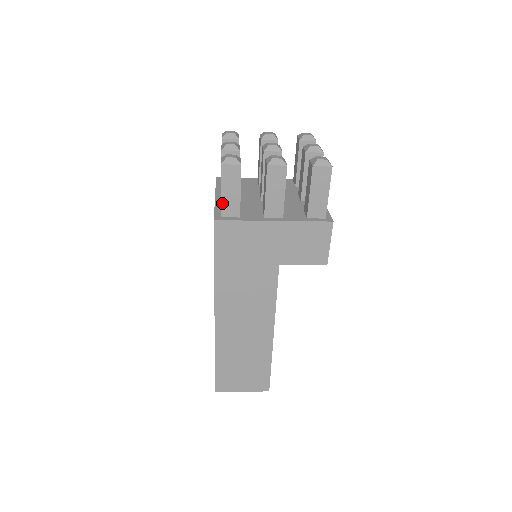
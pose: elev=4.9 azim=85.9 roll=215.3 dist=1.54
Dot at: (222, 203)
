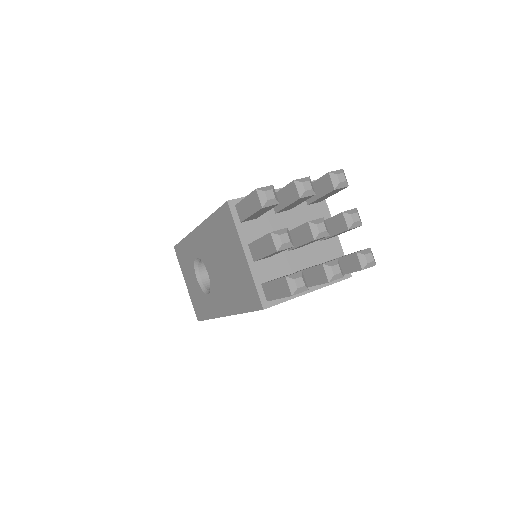
Dot at: (274, 299)
